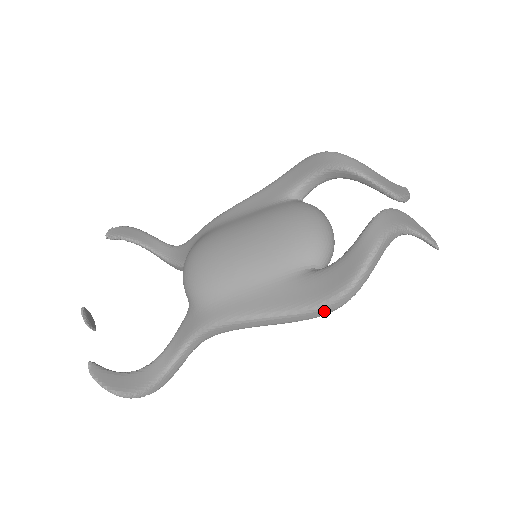
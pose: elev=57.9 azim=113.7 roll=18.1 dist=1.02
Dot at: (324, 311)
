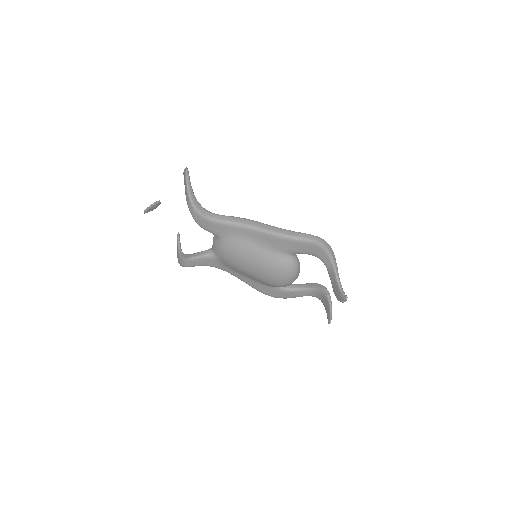
Dot at: (299, 235)
